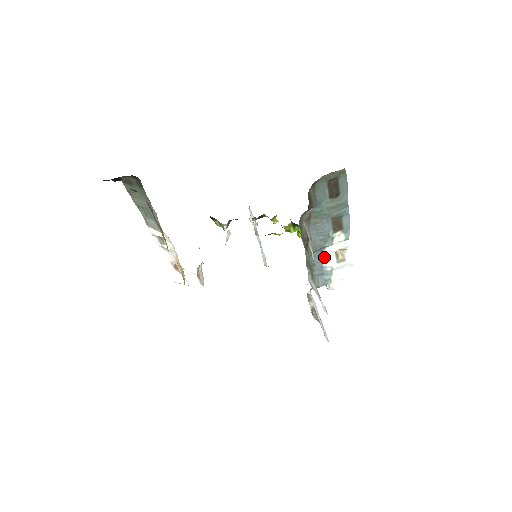
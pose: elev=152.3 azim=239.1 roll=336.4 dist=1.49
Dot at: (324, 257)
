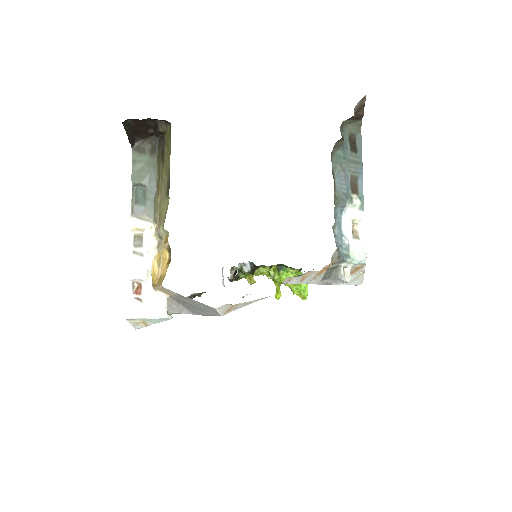
Dot at: (344, 221)
